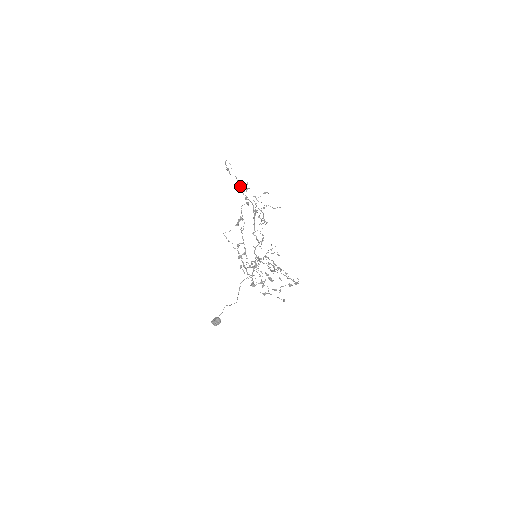
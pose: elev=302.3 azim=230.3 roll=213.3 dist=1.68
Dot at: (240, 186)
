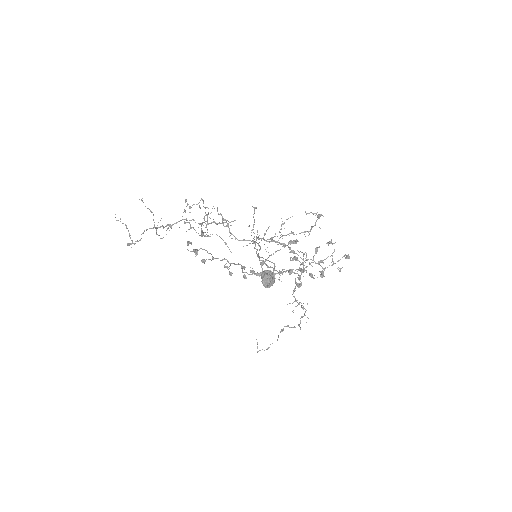
Dot at: (153, 228)
